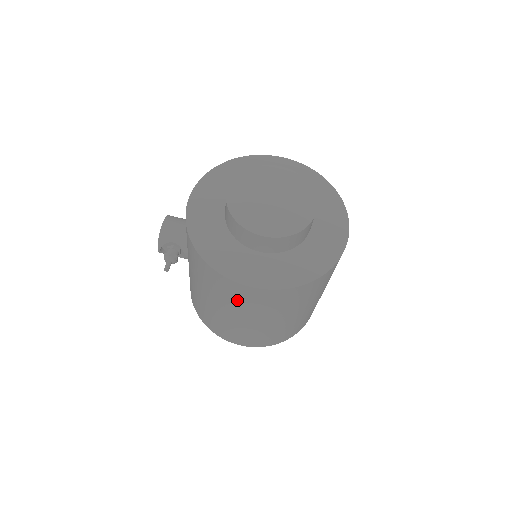
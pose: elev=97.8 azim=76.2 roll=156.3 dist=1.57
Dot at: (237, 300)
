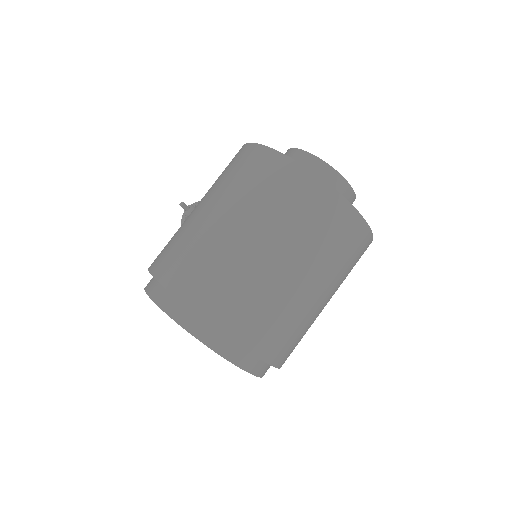
Dot at: (238, 175)
